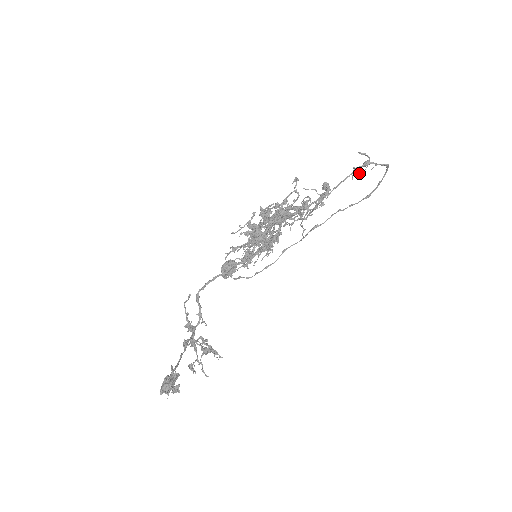
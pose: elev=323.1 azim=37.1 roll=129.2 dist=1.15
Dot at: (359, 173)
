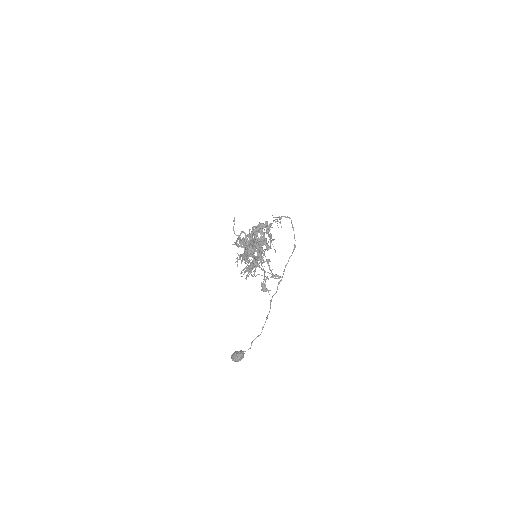
Dot at: (280, 222)
